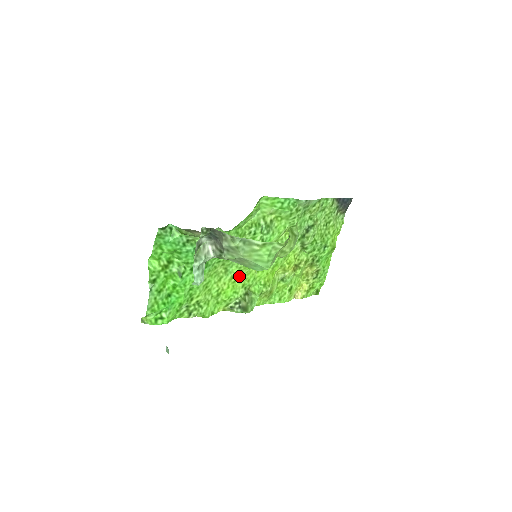
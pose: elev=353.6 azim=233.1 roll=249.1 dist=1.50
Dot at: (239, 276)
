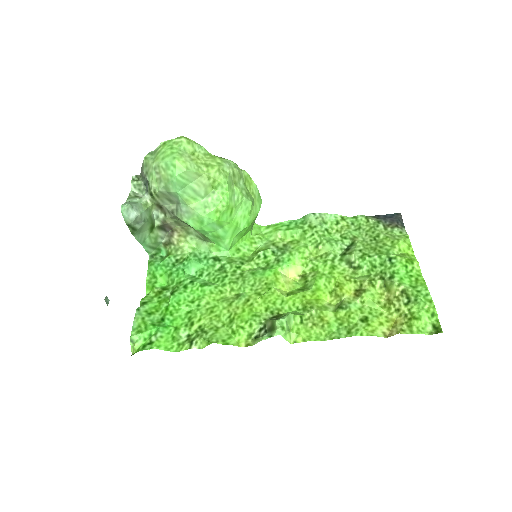
Dot at: (257, 298)
